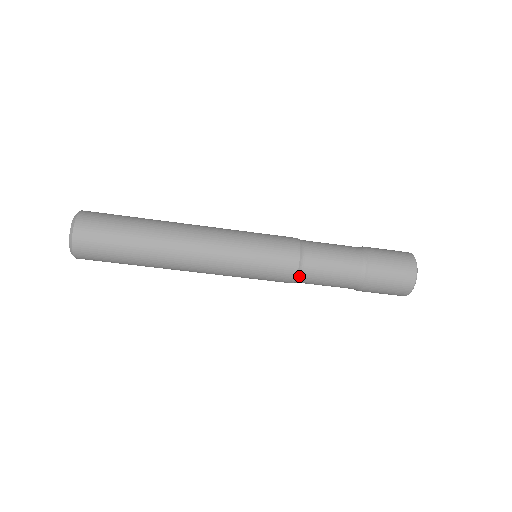
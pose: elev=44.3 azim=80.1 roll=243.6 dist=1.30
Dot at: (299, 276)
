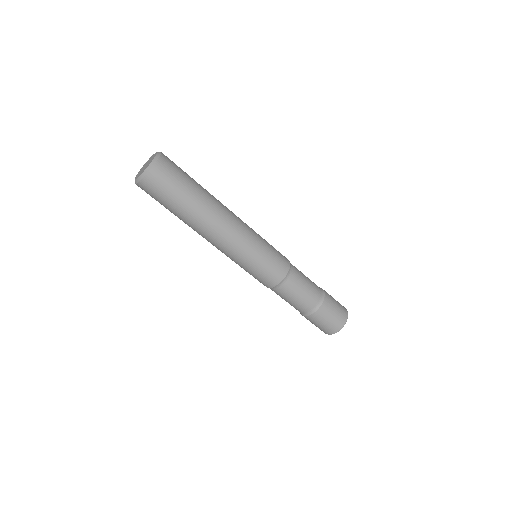
Dot at: (289, 273)
